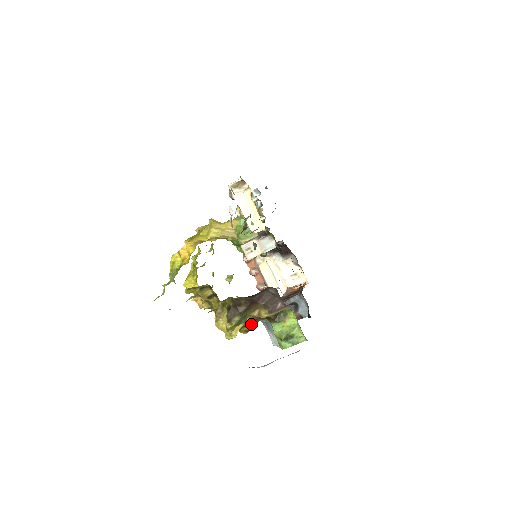
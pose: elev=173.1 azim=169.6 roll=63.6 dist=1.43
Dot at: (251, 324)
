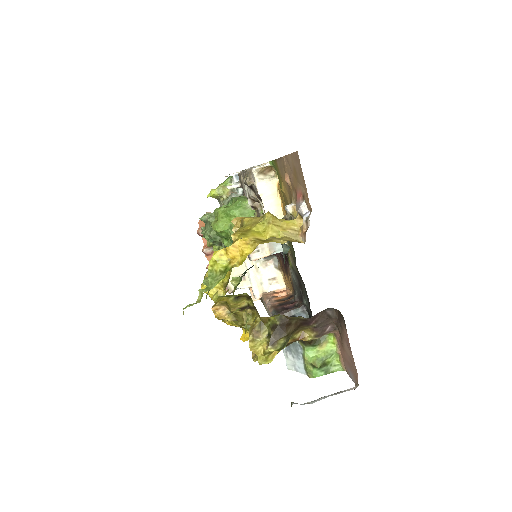
Dot at: occluded
